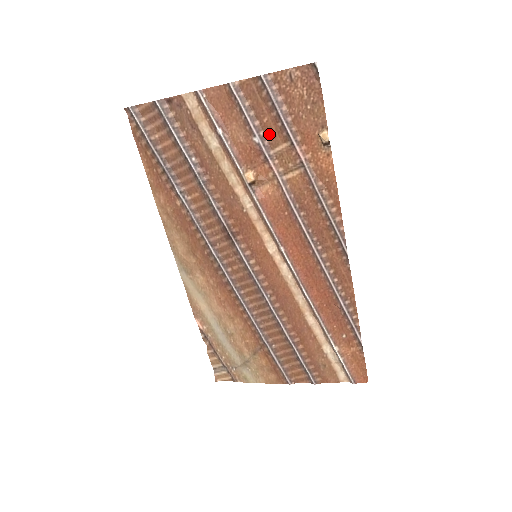
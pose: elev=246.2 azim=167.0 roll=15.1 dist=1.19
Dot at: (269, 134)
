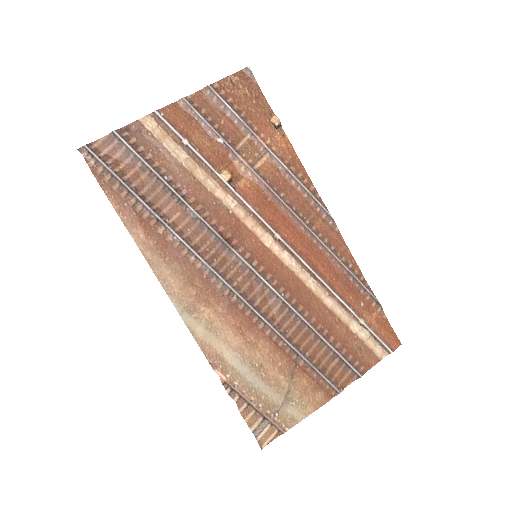
Dot at: (229, 133)
